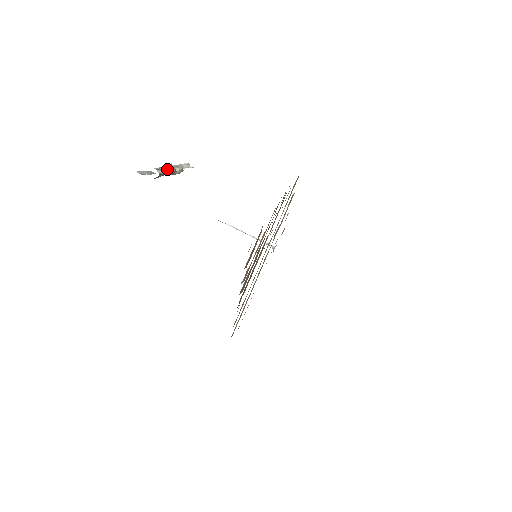
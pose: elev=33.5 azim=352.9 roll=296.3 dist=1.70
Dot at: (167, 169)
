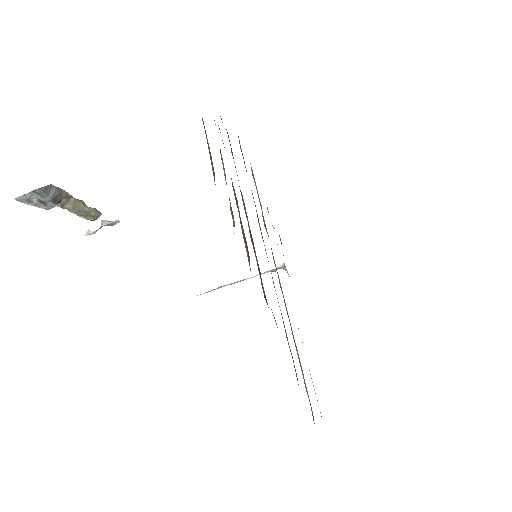
Dot at: occluded
